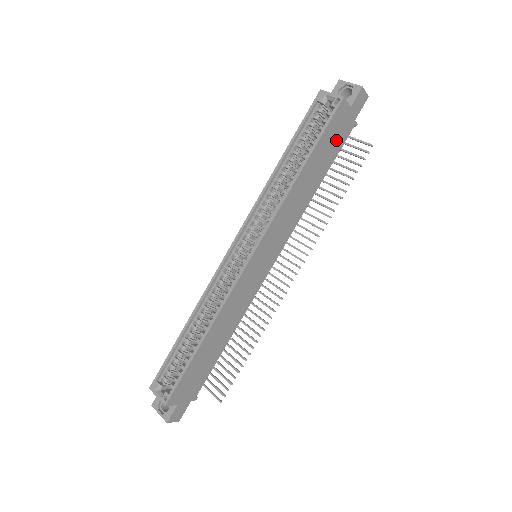
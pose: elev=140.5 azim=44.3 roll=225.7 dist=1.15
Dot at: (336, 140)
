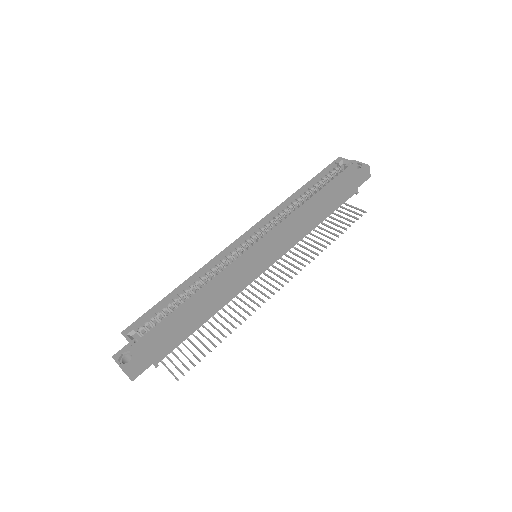
Dot at: (342, 193)
